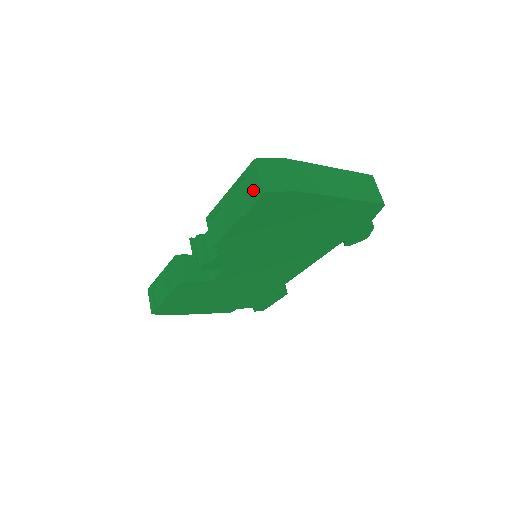
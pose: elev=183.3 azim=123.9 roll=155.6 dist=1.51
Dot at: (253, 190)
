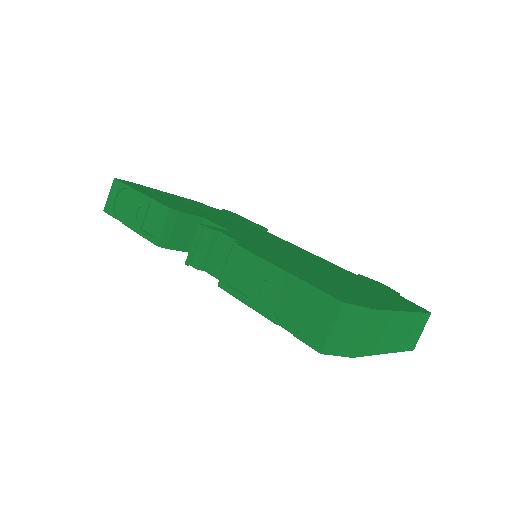
Dot at: (311, 328)
